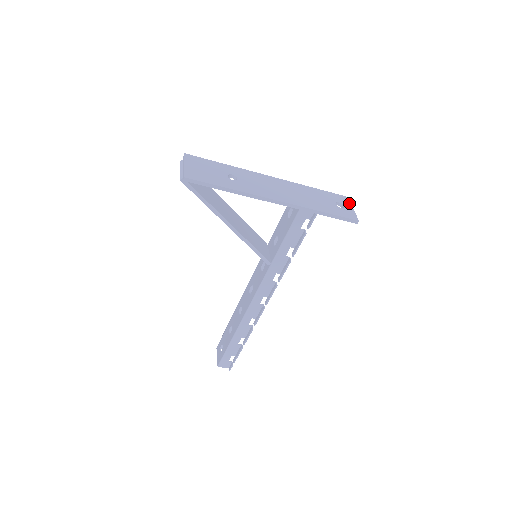
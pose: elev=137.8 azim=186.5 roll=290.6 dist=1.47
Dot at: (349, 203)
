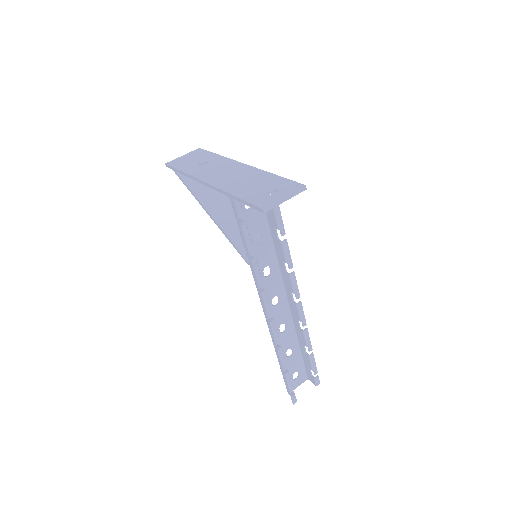
Dot at: (292, 191)
